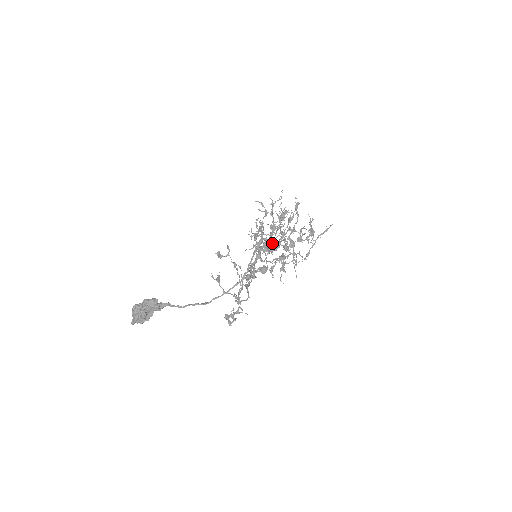
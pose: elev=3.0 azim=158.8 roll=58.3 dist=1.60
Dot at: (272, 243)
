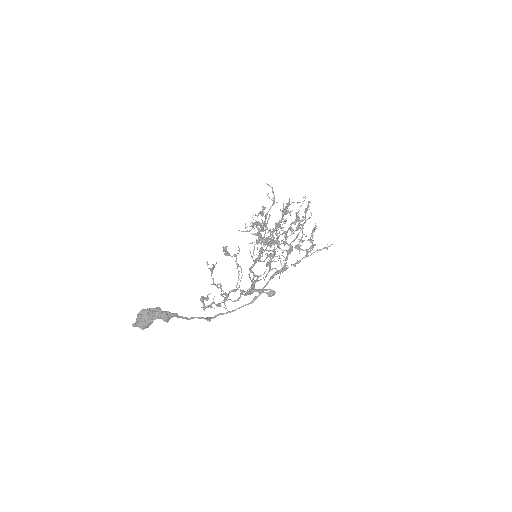
Dot at: (272, 241)
